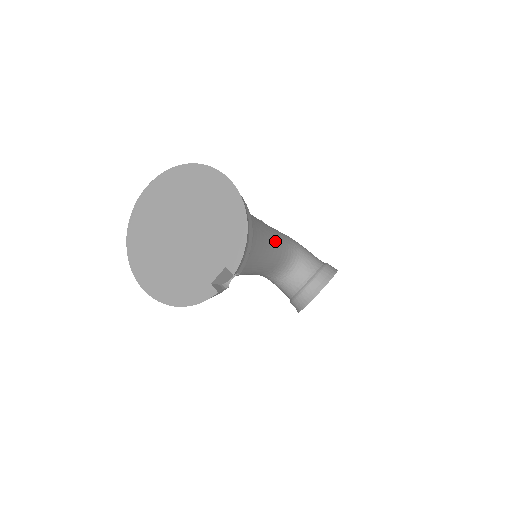
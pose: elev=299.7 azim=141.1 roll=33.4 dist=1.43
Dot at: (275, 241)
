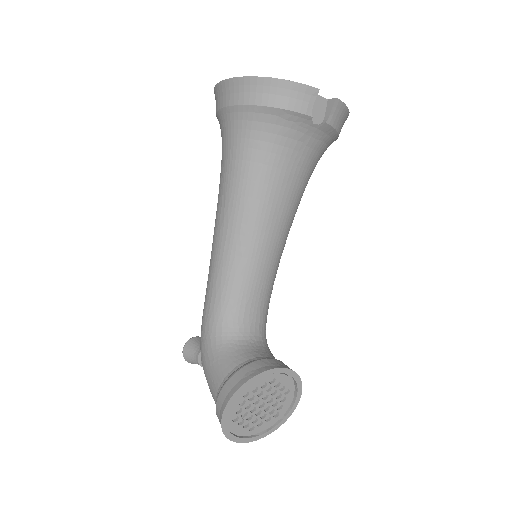
Dot at: (277, 269)
